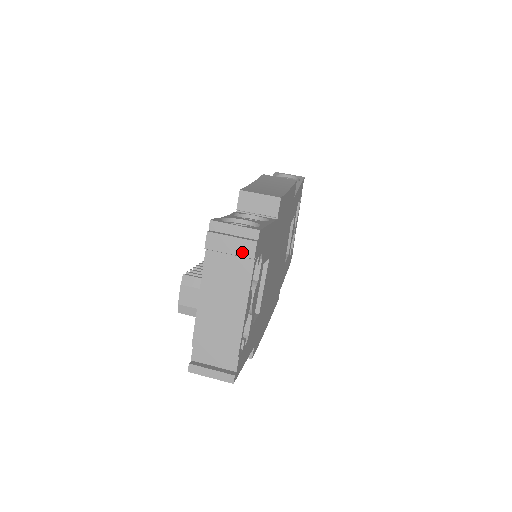
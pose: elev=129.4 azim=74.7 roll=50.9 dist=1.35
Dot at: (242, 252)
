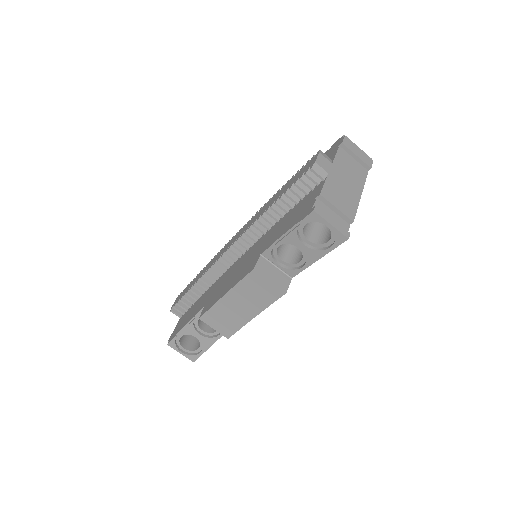
Dot at: occluded
